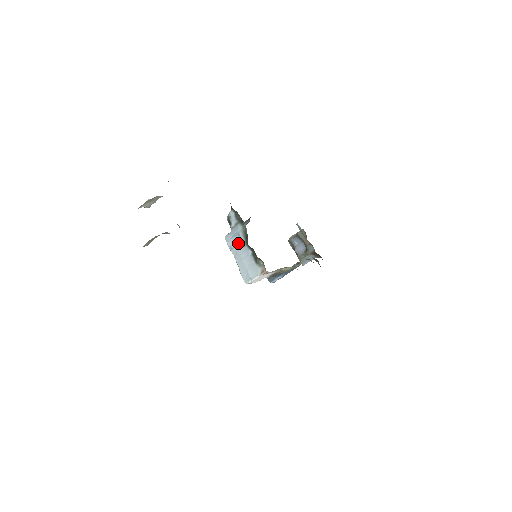
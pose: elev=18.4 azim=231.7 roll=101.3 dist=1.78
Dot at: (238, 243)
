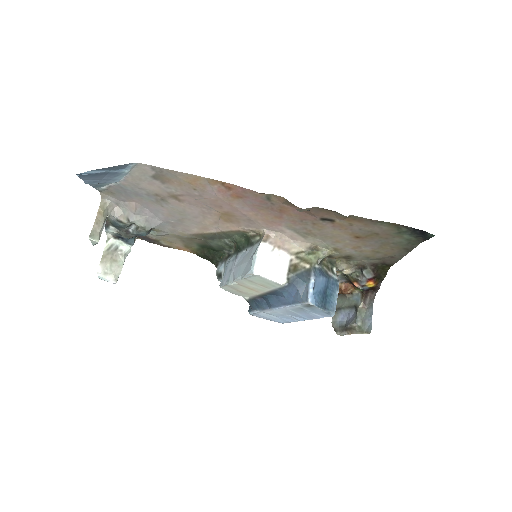
Dot at: (231, 266)
